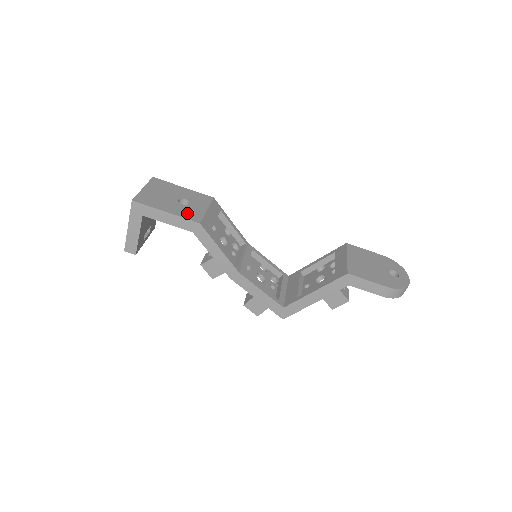
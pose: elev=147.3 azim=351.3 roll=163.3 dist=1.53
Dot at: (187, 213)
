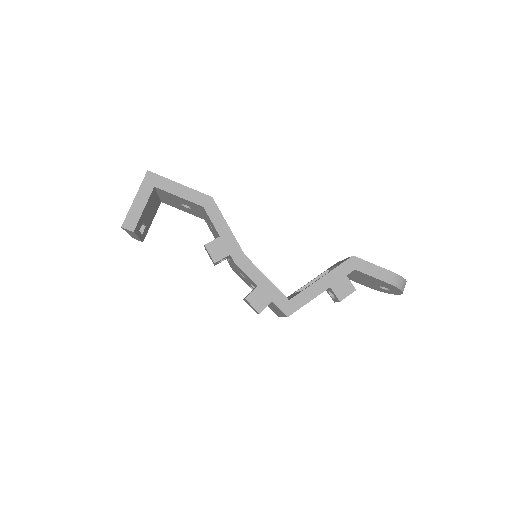
Dot at: occluded
